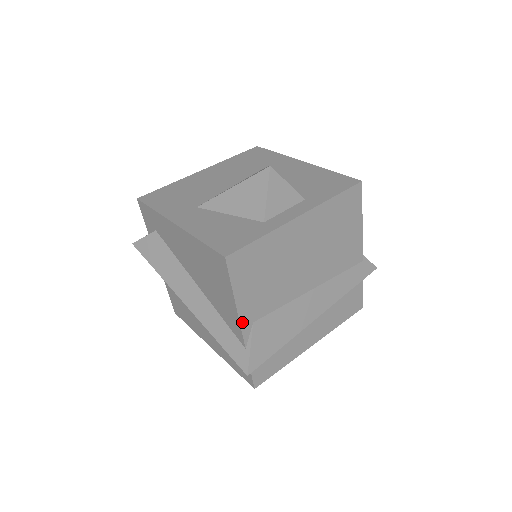
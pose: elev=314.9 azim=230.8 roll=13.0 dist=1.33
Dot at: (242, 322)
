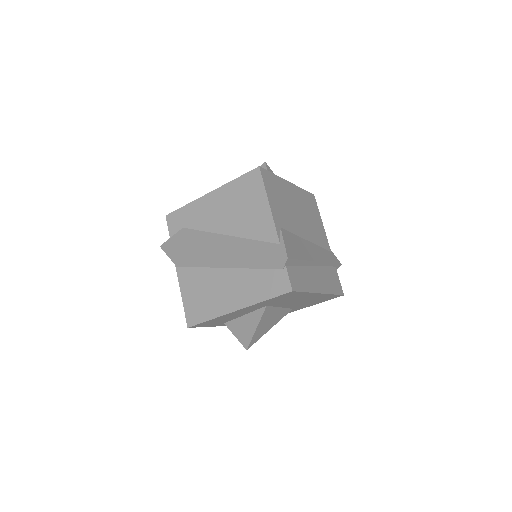
Dot at: (274, 220)
